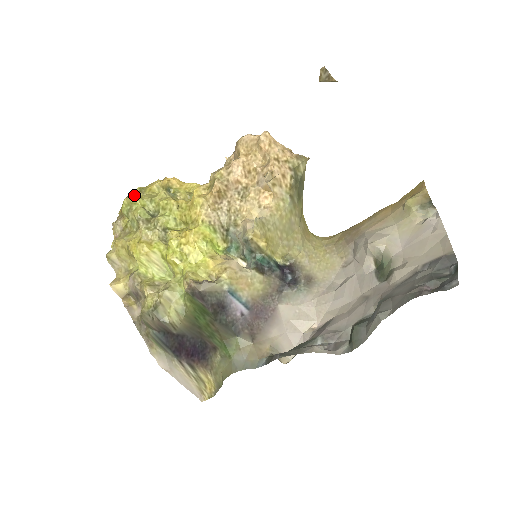
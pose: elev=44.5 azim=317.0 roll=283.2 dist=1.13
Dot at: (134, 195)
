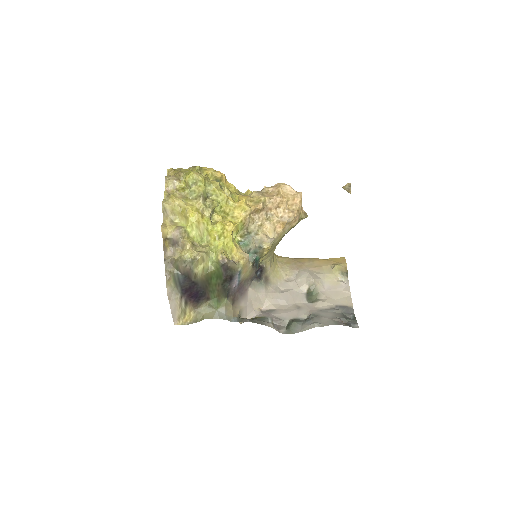
Dot at: (201, 175)
